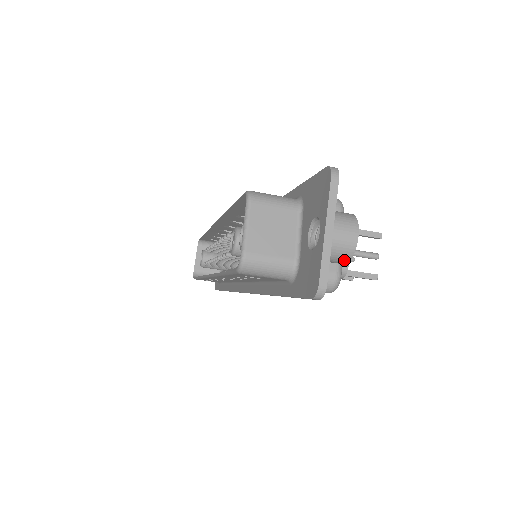
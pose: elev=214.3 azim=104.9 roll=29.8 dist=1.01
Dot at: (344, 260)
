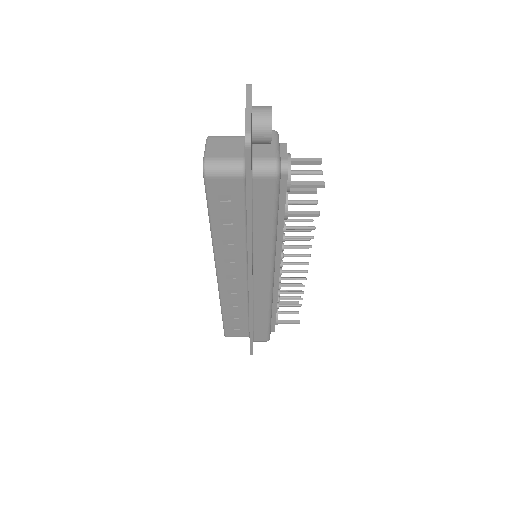
Dot at: (268, 130)
